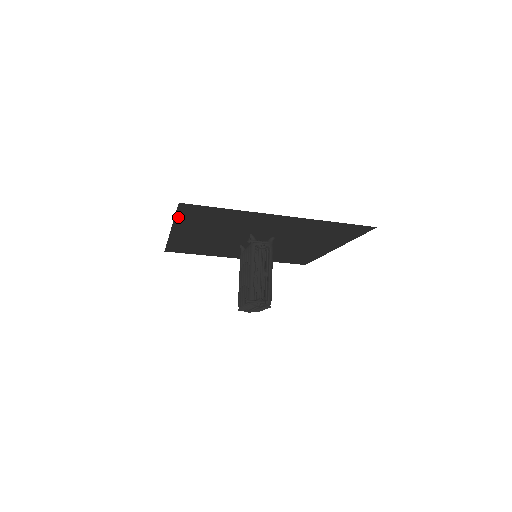
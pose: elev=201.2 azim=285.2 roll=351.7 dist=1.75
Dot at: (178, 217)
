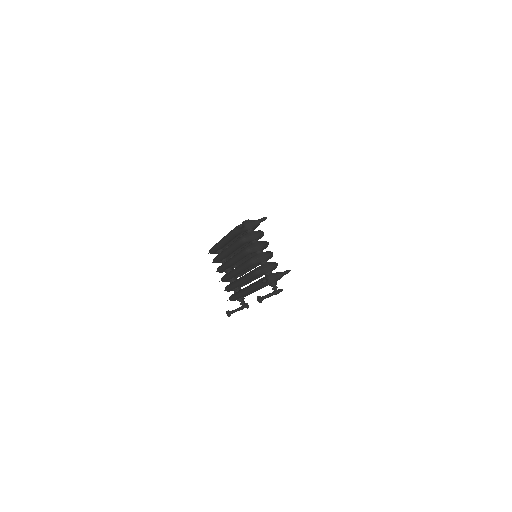
Dot at: occluded
